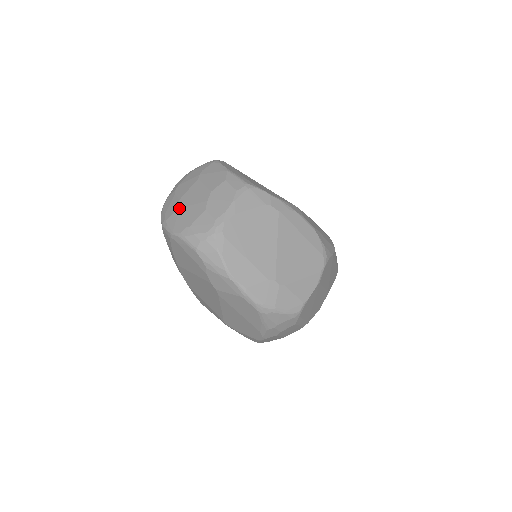
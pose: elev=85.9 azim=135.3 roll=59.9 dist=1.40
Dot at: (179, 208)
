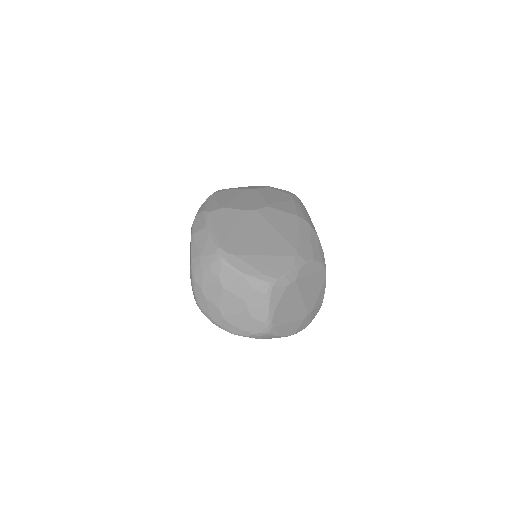
Dot at: (225, 316)
